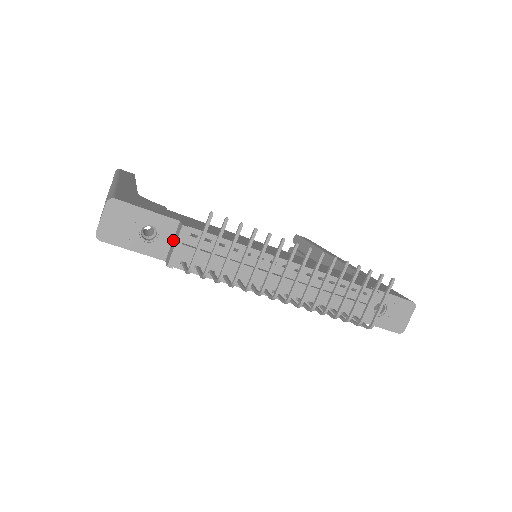
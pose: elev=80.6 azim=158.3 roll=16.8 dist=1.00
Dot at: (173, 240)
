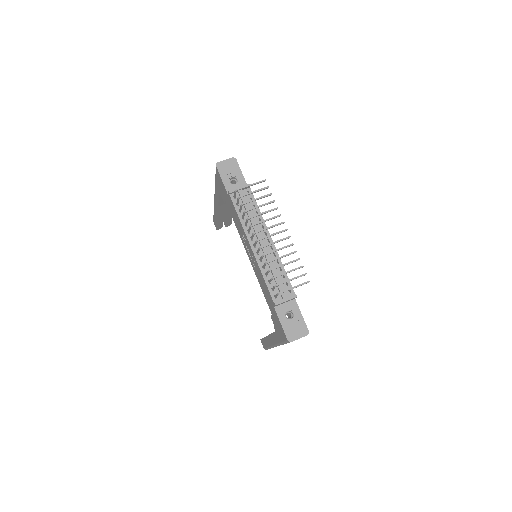
Dot at: occluded
